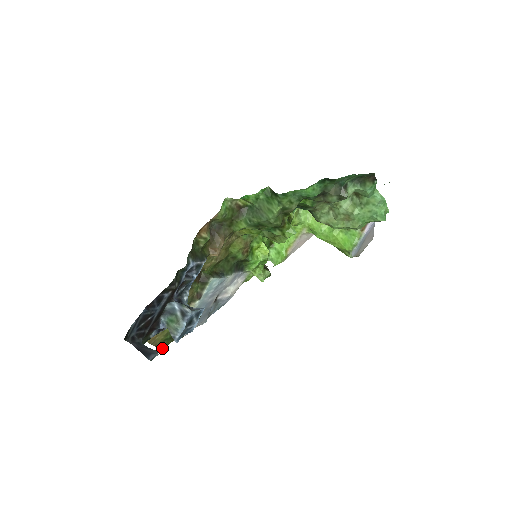
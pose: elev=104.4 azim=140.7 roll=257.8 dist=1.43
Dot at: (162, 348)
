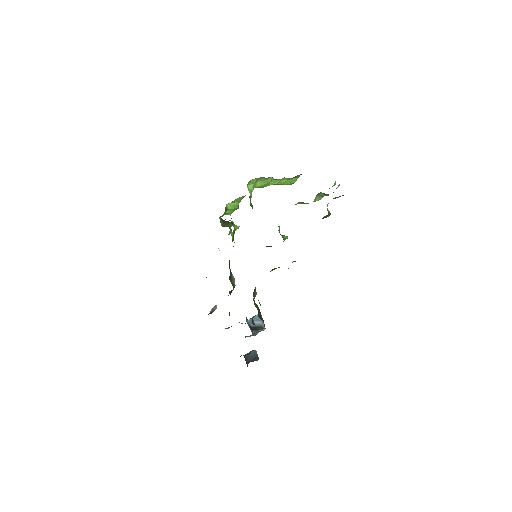
Dot at: occluded
